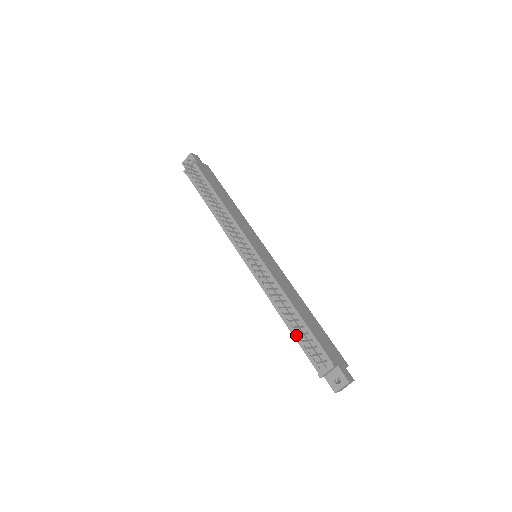
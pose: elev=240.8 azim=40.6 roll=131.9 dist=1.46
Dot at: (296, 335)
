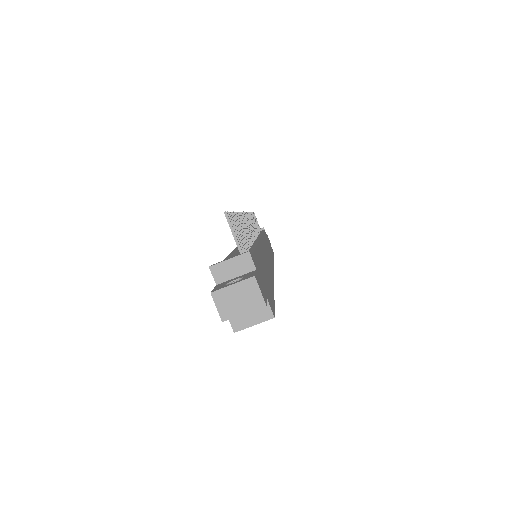
Dot at: occluded
